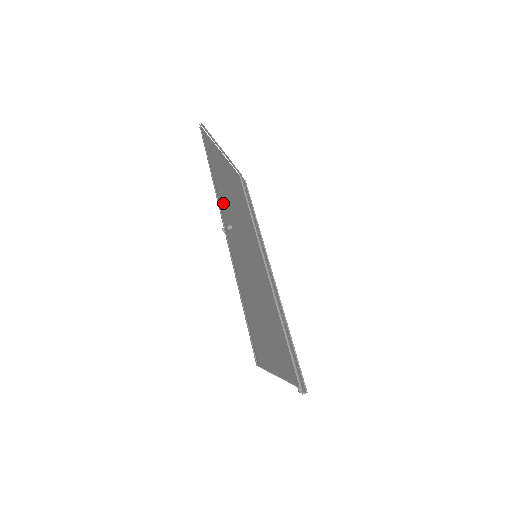
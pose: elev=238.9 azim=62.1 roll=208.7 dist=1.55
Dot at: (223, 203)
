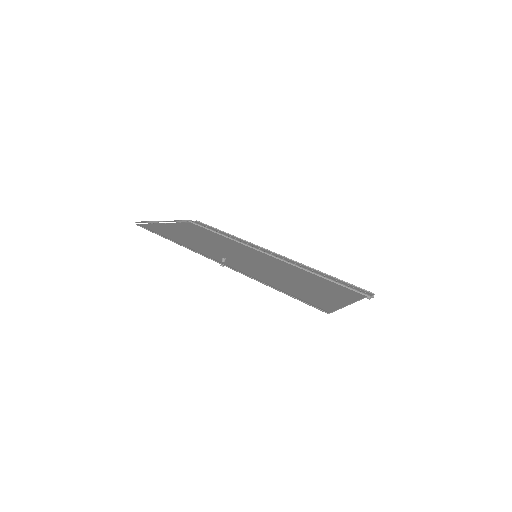
Dot at: (203, 251)
